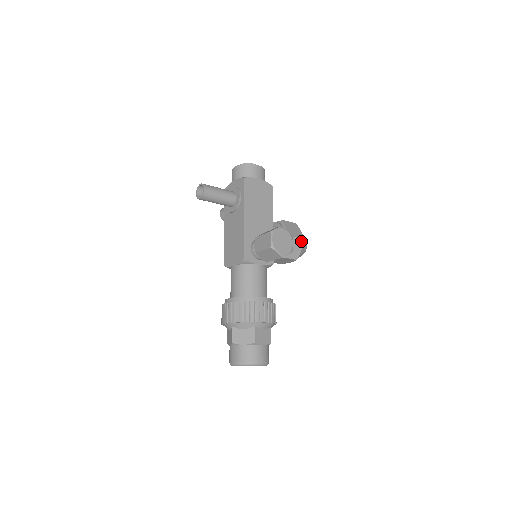
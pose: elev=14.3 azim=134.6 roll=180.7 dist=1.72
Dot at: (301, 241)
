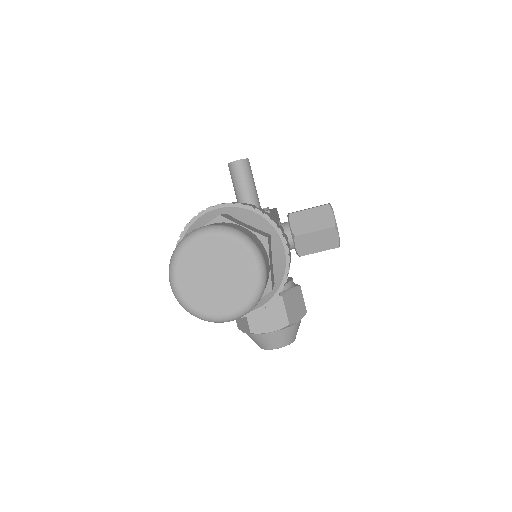
Dot at: (304, 311)
